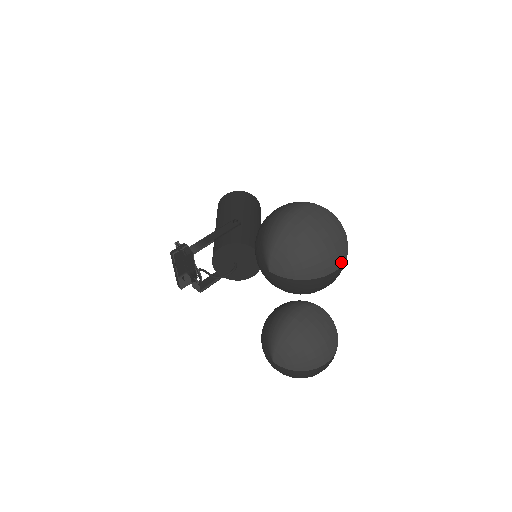
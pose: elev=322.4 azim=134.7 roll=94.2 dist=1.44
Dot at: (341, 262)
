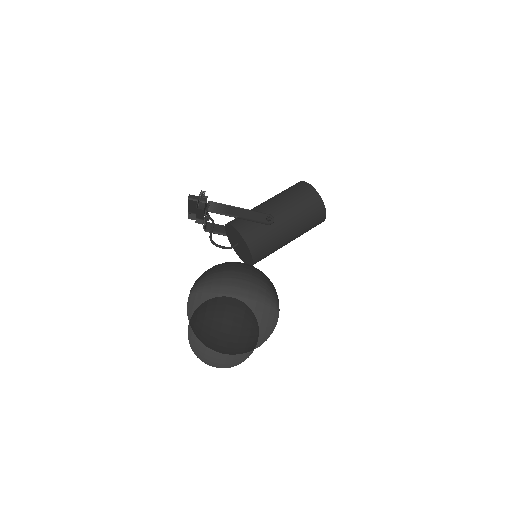
Dot at: (230, 353)
